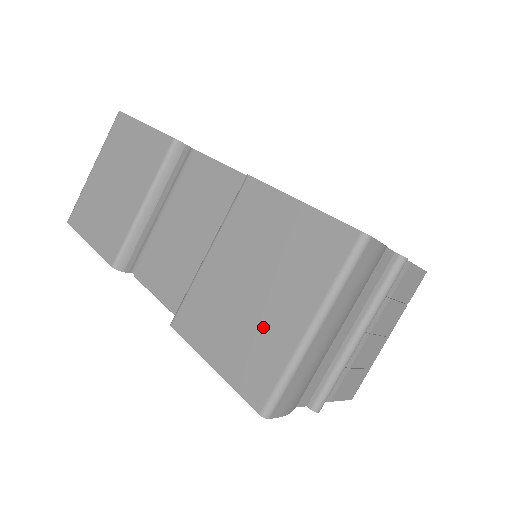
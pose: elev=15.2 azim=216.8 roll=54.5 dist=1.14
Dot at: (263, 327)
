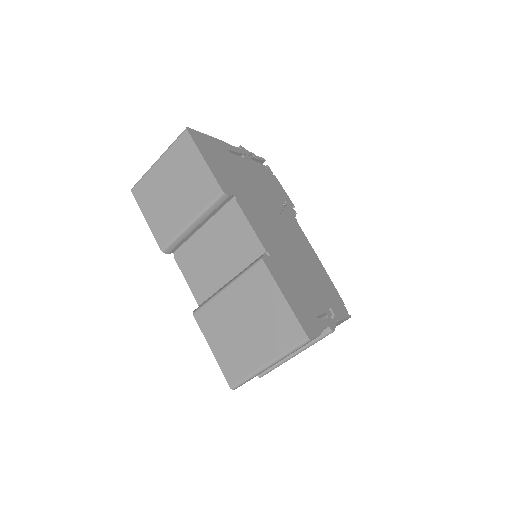
Dot at: (244, 349)
